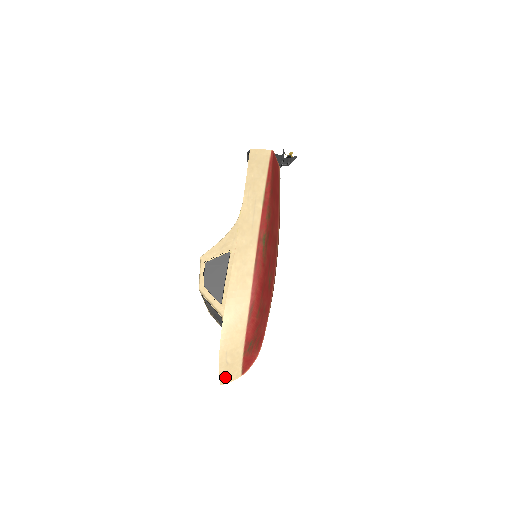
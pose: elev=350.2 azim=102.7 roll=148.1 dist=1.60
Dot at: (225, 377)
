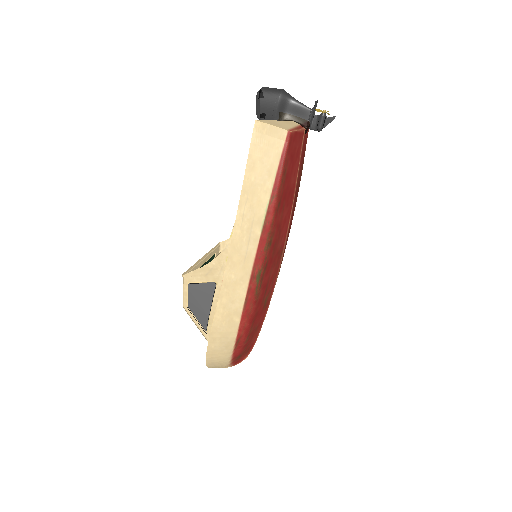
Dot at: occluded
